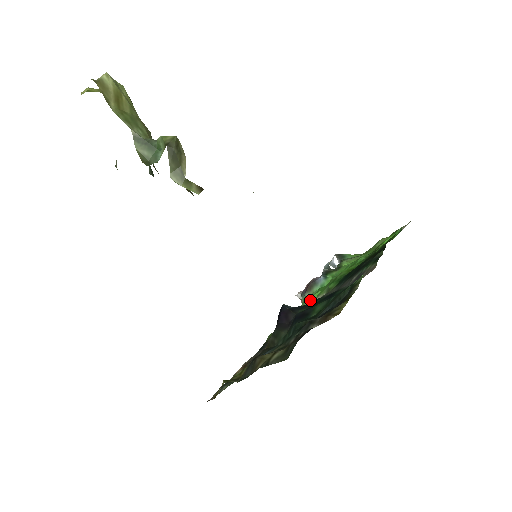
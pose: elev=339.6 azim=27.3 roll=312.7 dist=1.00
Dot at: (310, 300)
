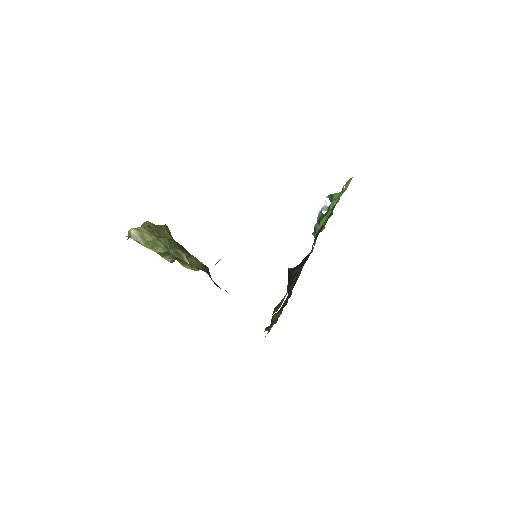
Dot at: occluded
